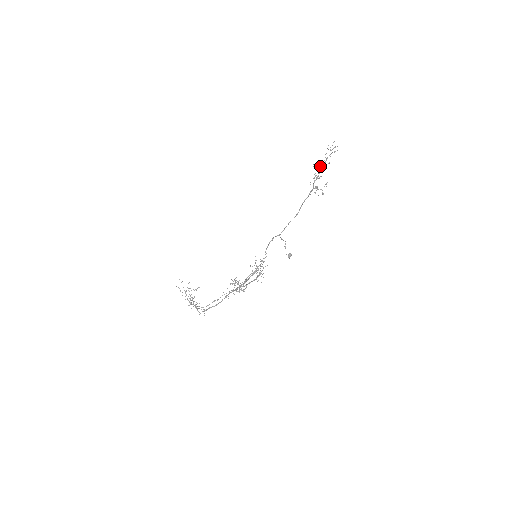
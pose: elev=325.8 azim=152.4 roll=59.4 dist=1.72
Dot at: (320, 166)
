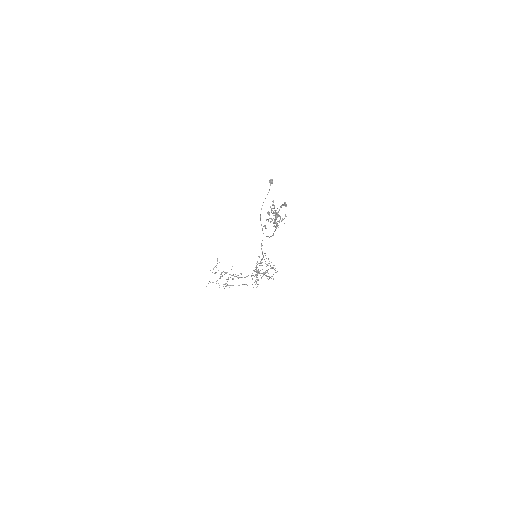
Dot at: occluded
